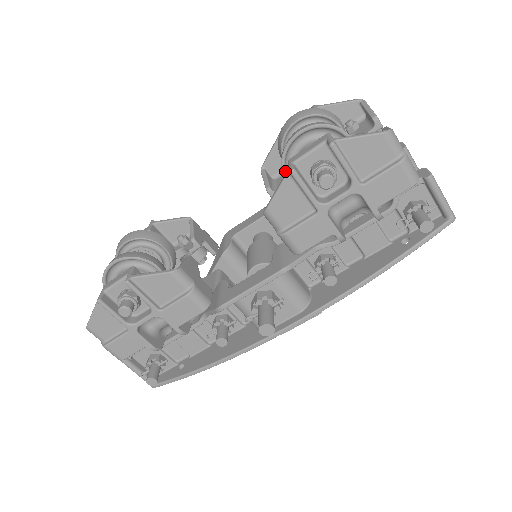
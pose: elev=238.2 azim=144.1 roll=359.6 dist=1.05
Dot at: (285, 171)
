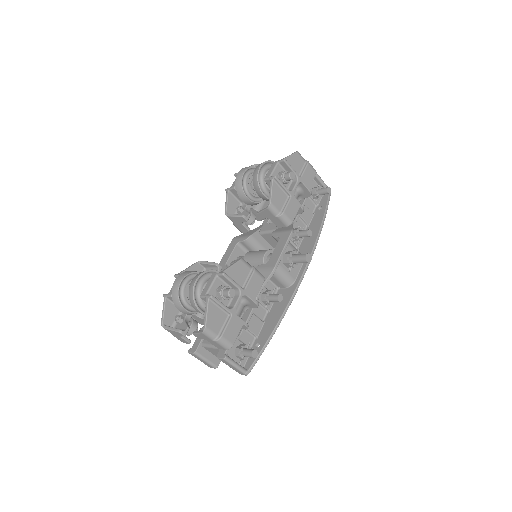
Dot at: (261, 189)
